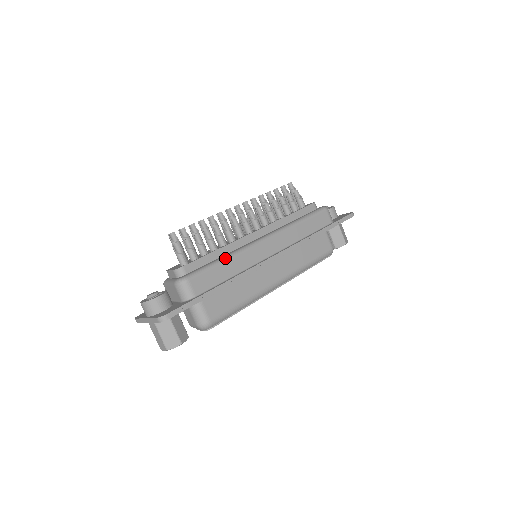
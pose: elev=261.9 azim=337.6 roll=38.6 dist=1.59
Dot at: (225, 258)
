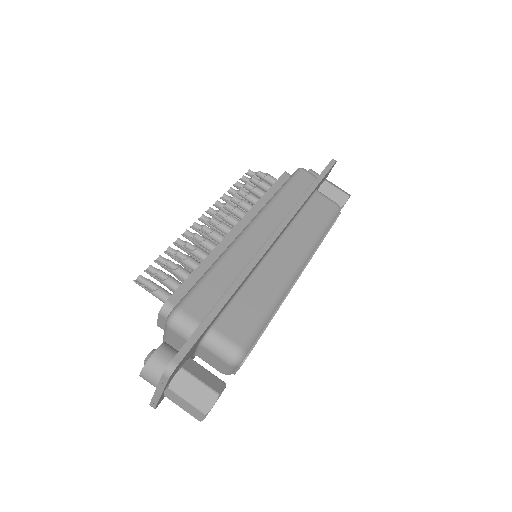
Dot at: (214, 265)
